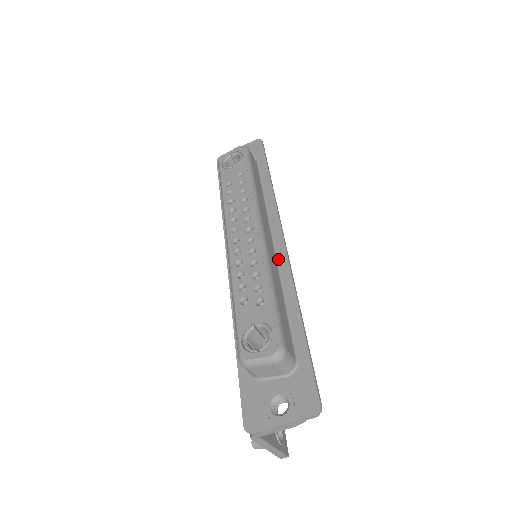
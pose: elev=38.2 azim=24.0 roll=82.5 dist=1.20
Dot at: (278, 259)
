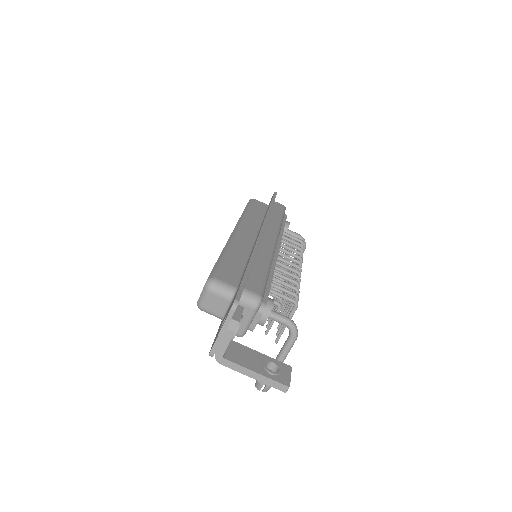
Dot at: occluded
